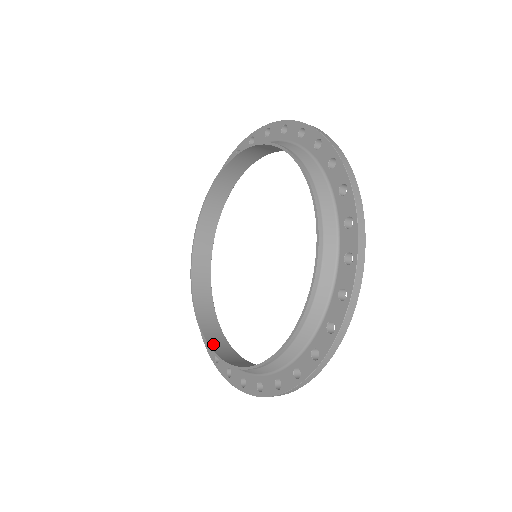
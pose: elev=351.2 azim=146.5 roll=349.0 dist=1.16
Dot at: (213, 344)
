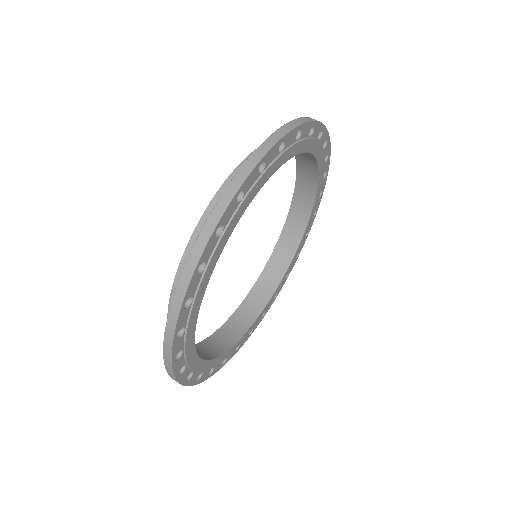
Dot at: (214, 338)
